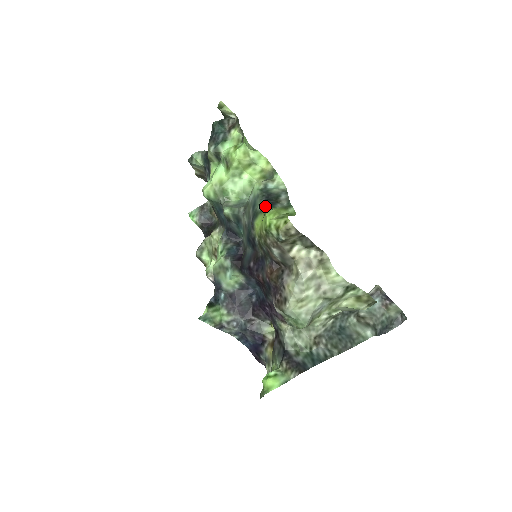
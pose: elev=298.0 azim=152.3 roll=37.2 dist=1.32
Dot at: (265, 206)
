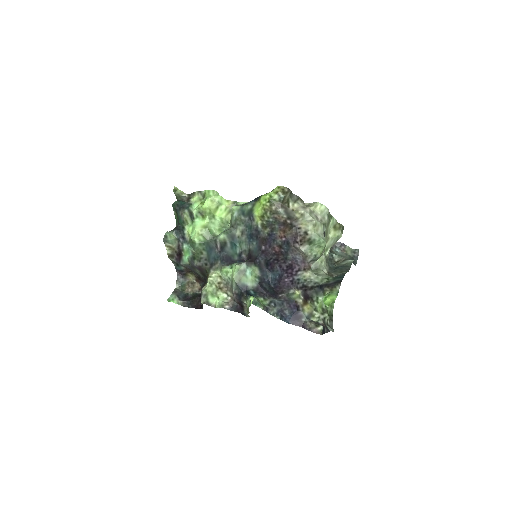
Dot at: (254, 200)
